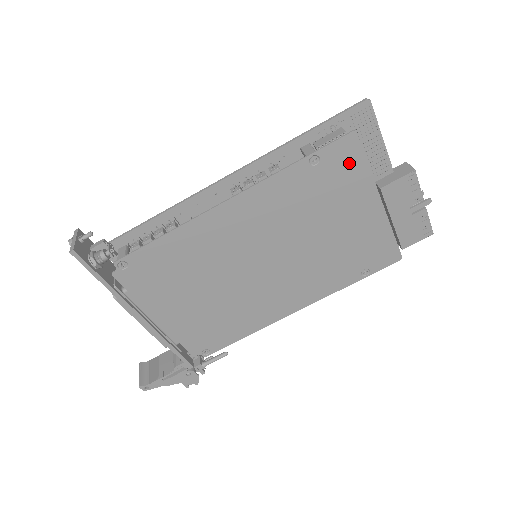
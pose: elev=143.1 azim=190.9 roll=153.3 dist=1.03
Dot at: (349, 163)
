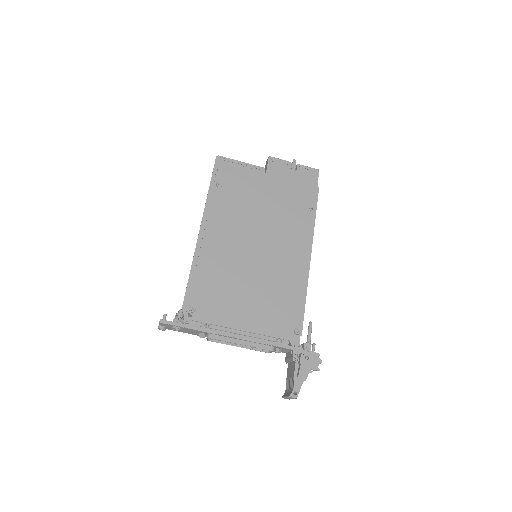
Dot at: (234, 173)
